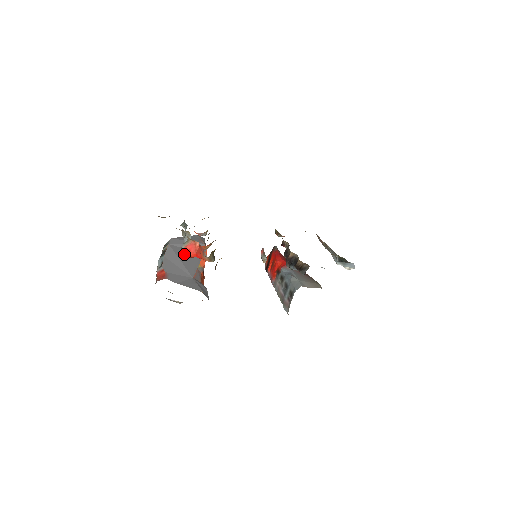
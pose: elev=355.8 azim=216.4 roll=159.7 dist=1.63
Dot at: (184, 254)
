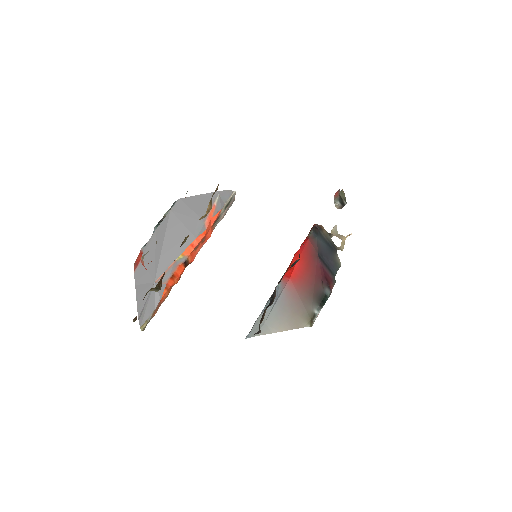
Dot at: occluded
